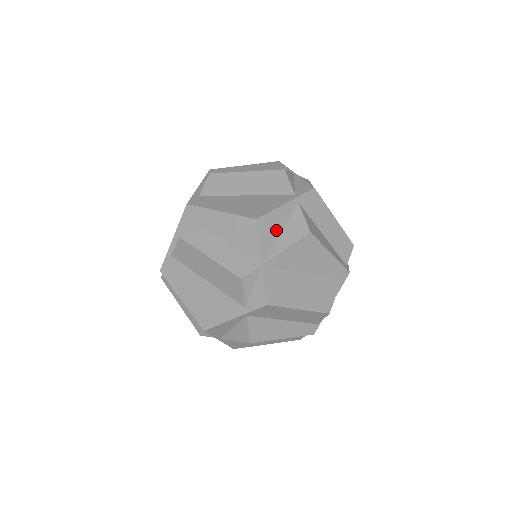
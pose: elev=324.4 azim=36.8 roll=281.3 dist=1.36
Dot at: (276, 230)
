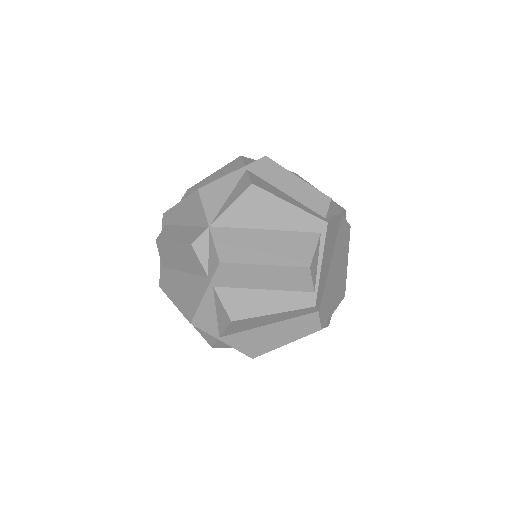
Dot at: (223, 195)
